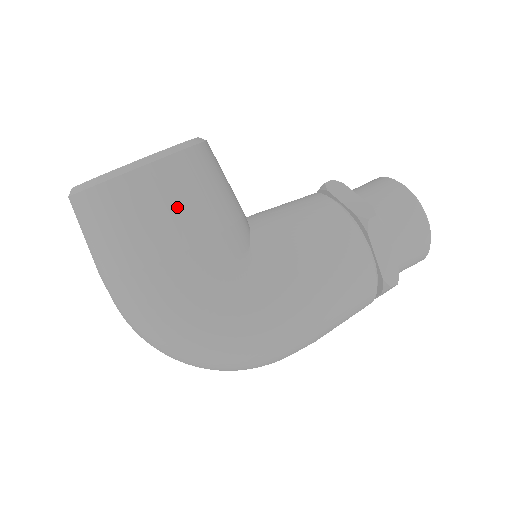
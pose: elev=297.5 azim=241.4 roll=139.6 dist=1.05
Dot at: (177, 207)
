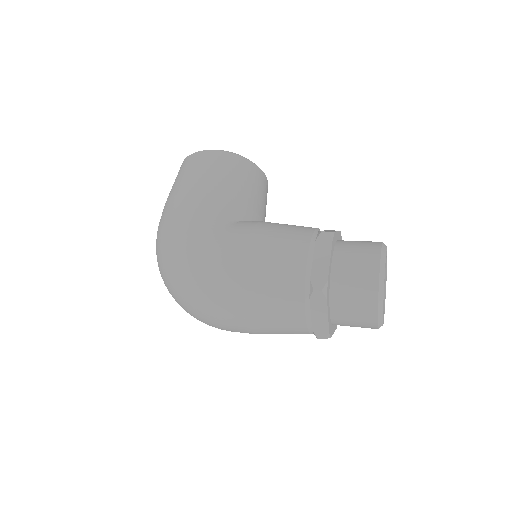
Dot at: (209, 172)
